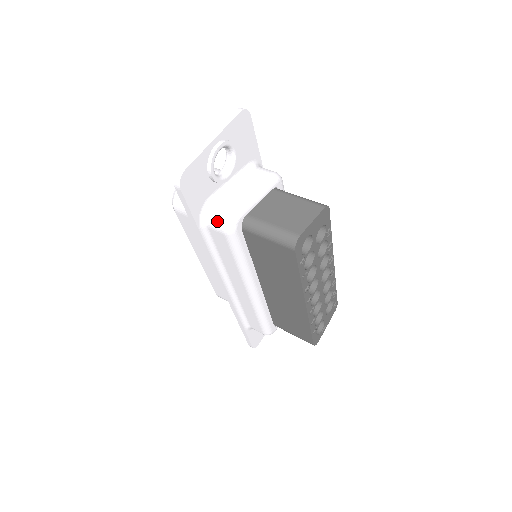
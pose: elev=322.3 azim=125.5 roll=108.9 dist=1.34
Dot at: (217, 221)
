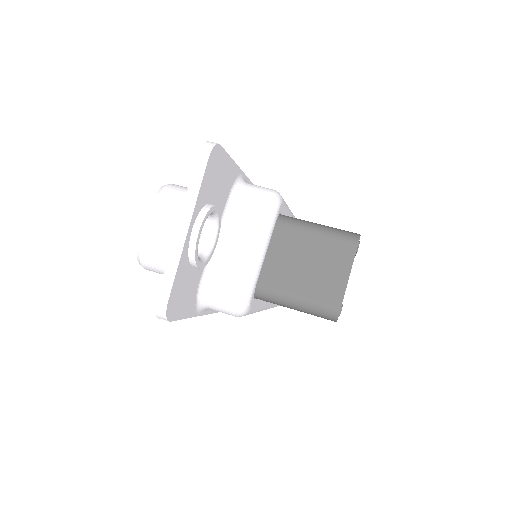
Dot at: (222, 308)
